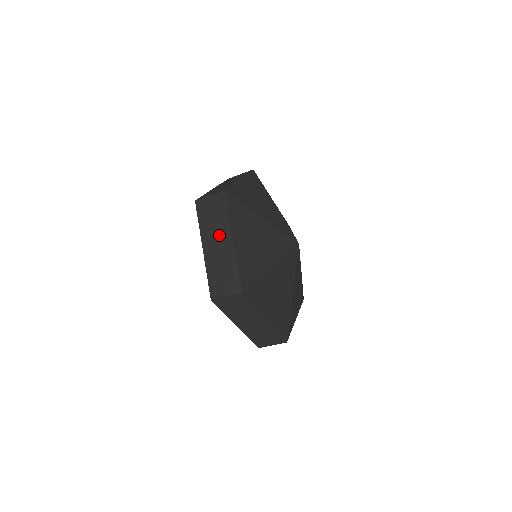
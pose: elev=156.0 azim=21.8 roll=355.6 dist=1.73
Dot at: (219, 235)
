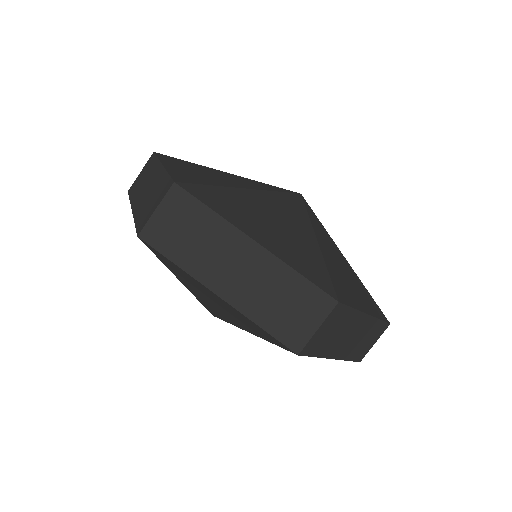
Dot at: (226, 253)
